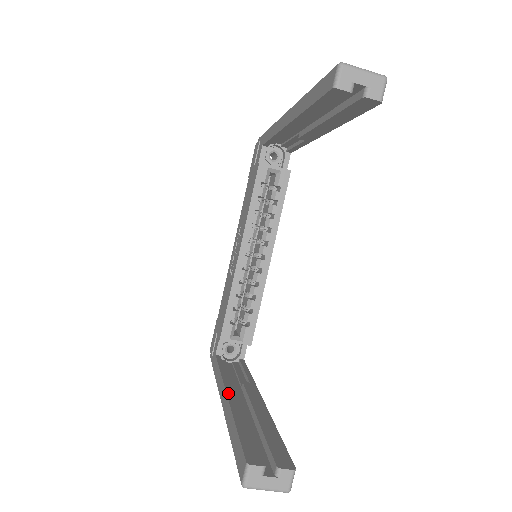
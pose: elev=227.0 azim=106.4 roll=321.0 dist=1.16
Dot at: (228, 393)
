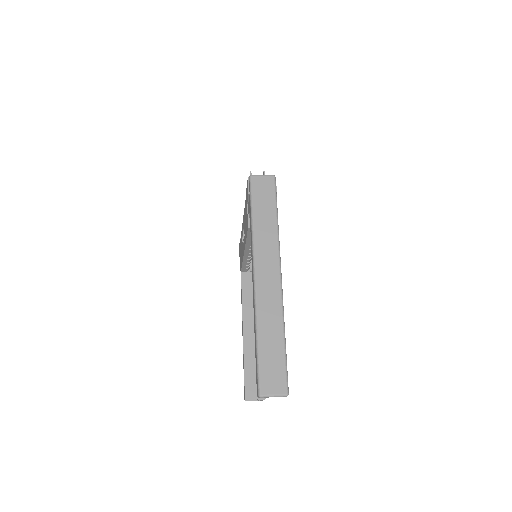
Dot at: (244, 330)
